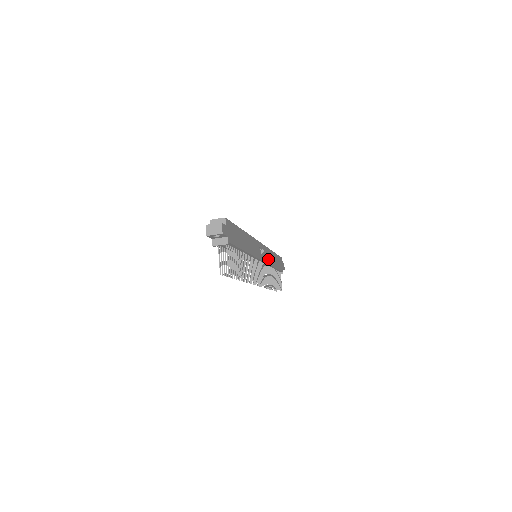
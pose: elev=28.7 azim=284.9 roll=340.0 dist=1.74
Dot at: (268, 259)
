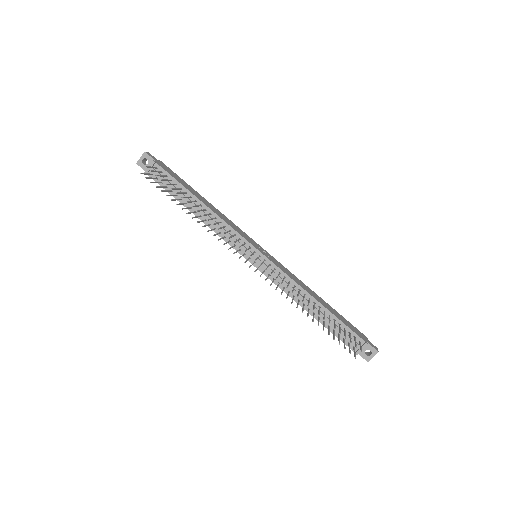
Dot at: (288, 274)
